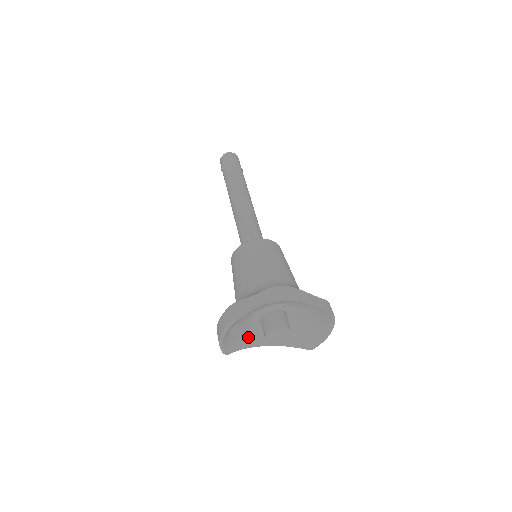
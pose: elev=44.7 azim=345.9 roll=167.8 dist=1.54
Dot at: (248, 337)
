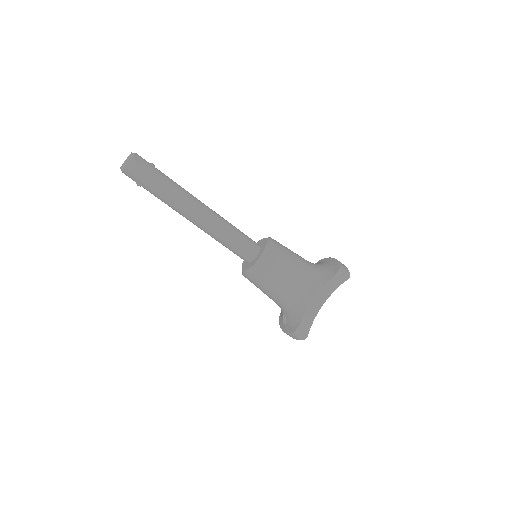
Dot at: occluded
